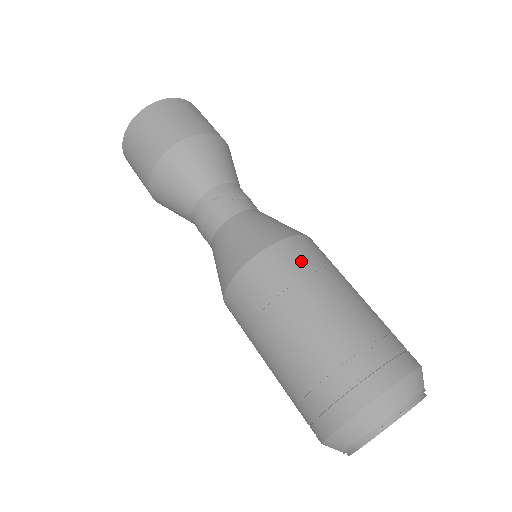
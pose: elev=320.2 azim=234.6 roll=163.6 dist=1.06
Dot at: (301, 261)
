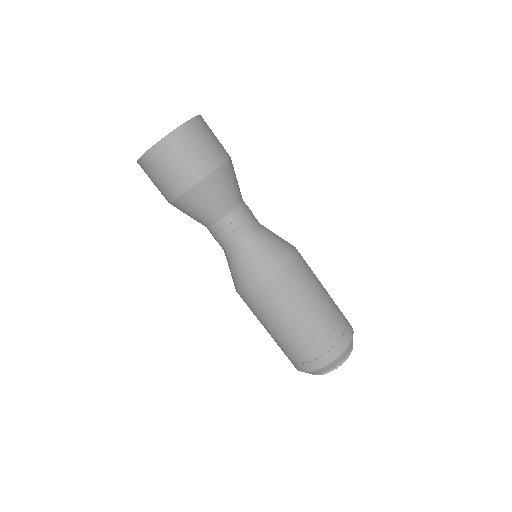
Dot at: (293, 285)
